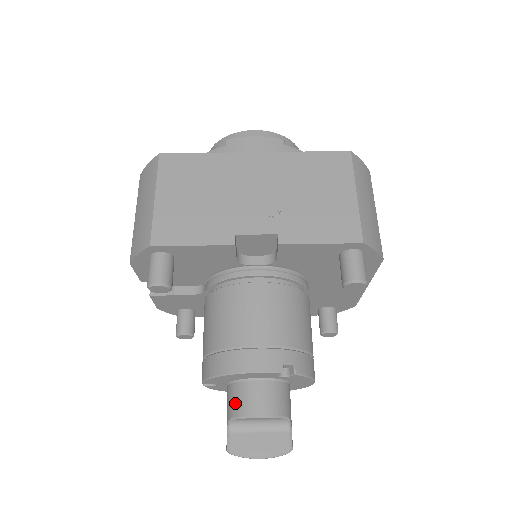
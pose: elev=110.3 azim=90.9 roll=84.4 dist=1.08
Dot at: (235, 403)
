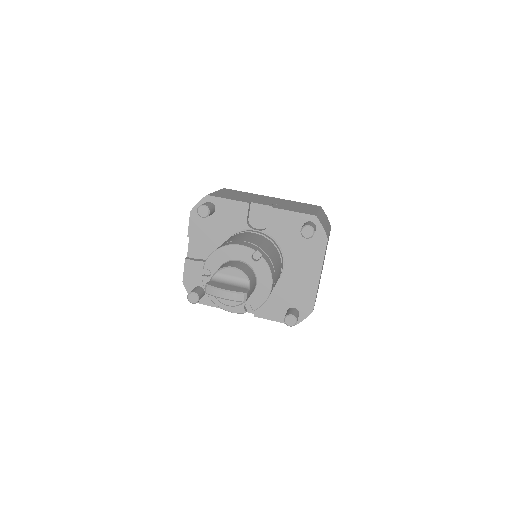
Dot at: (221, 267)
